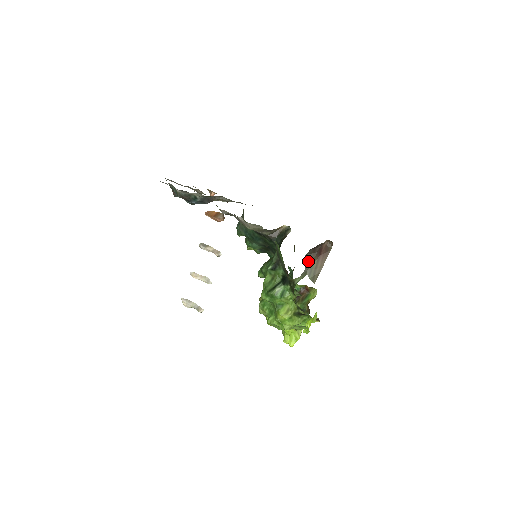
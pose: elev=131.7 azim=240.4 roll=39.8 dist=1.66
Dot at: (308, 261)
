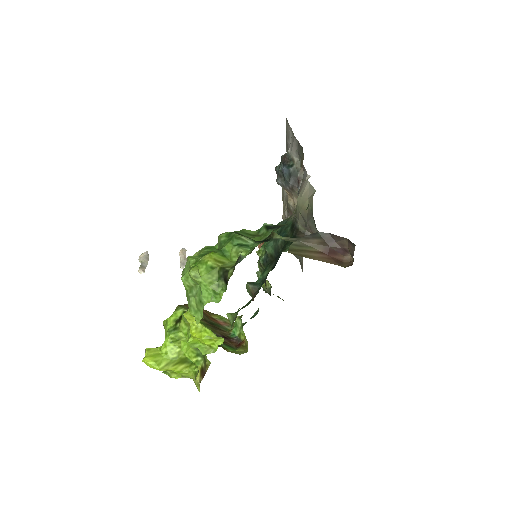
Dot at: (312, 238)
